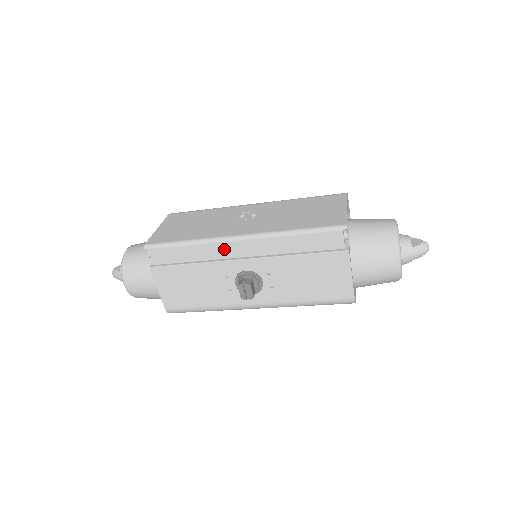
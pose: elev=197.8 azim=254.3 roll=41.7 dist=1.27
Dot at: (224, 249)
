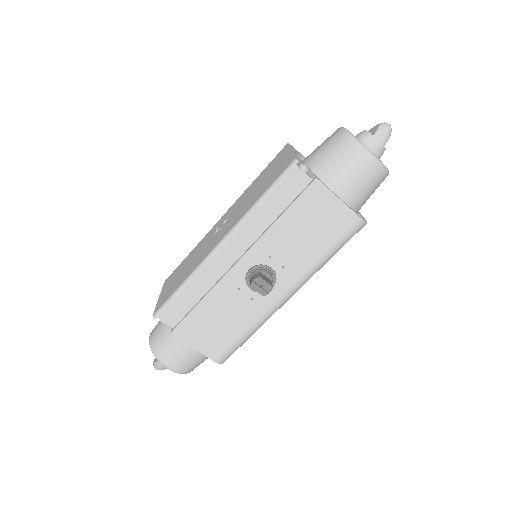
Dot at: (216, 265)
